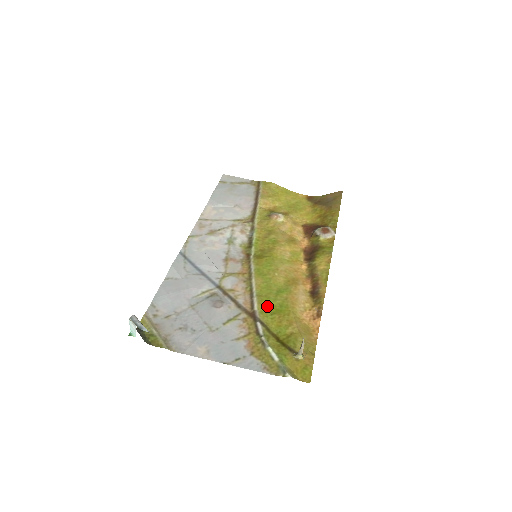
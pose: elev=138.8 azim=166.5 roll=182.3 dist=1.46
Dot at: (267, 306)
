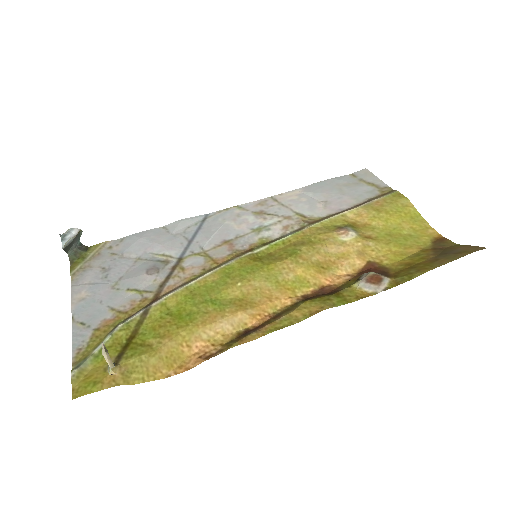
Dot at: (178, 304)
